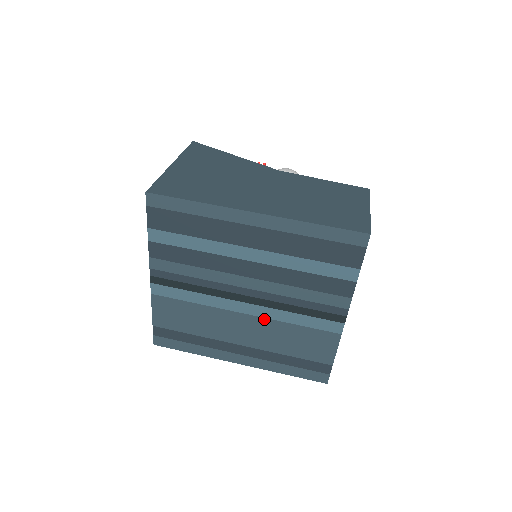
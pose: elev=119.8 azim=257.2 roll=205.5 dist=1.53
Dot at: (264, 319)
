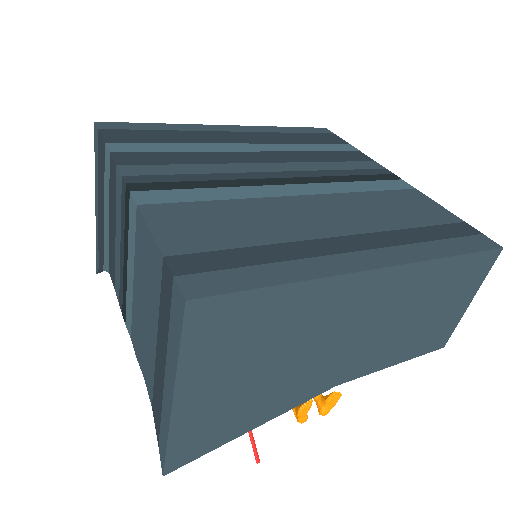
Dot at: (329, 195)
